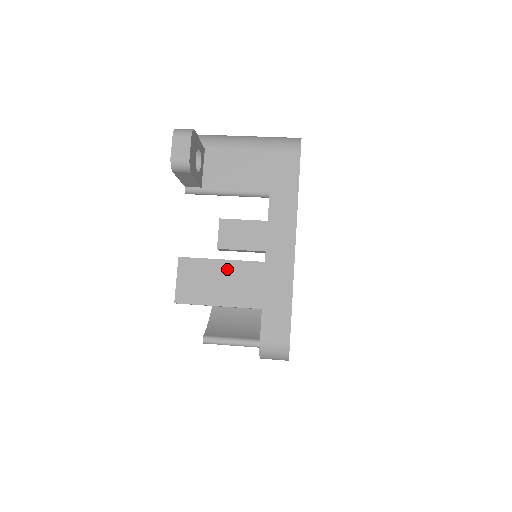
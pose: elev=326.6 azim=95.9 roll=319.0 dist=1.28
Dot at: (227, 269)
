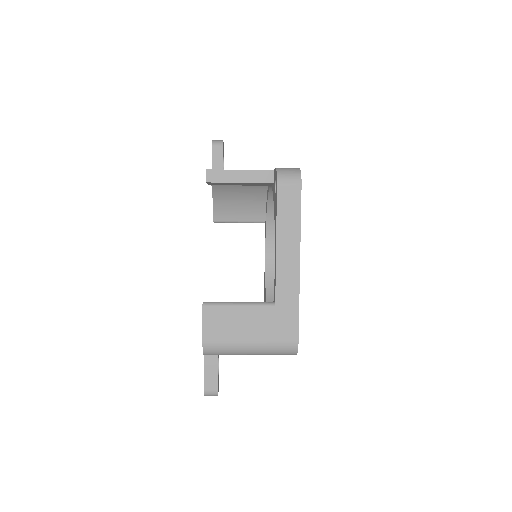
Dot at: occluded
